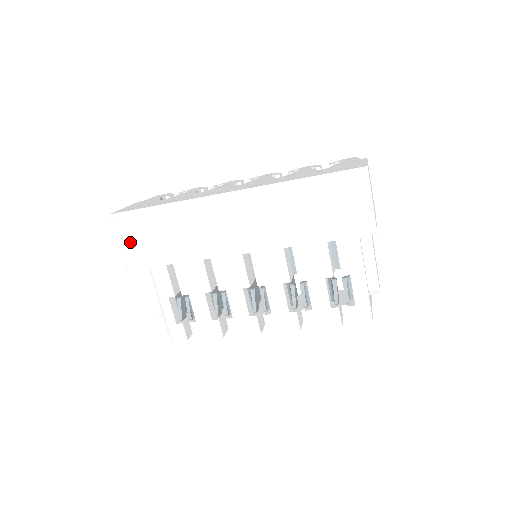
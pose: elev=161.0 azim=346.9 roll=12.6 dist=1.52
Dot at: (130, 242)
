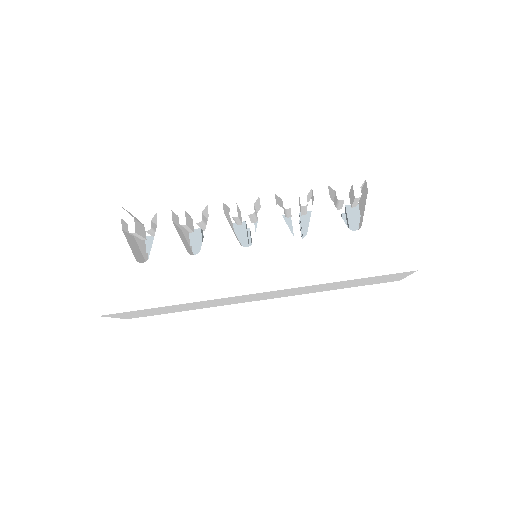
Dot at: (126, 316)
